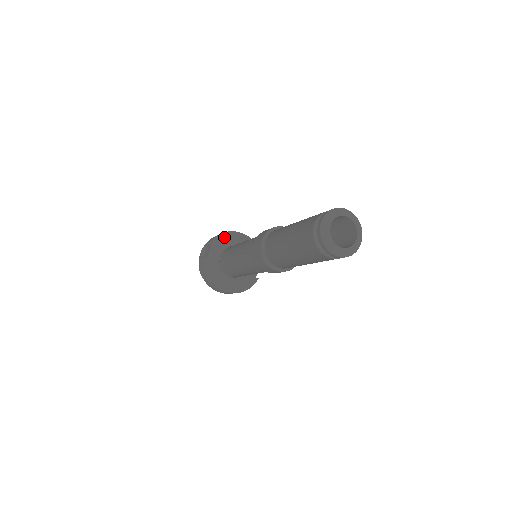
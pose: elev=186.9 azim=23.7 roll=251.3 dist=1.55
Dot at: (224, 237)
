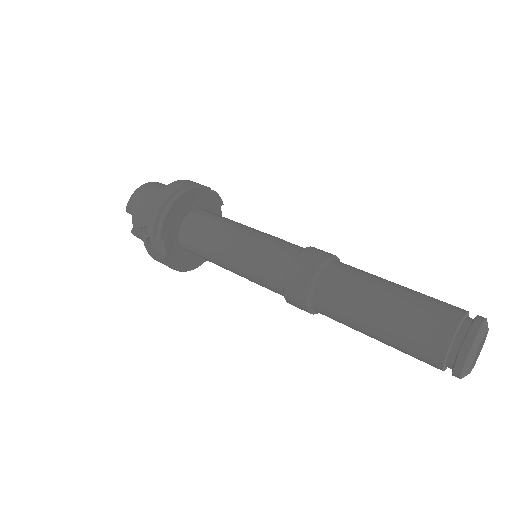
Dot at: (171, 216)
